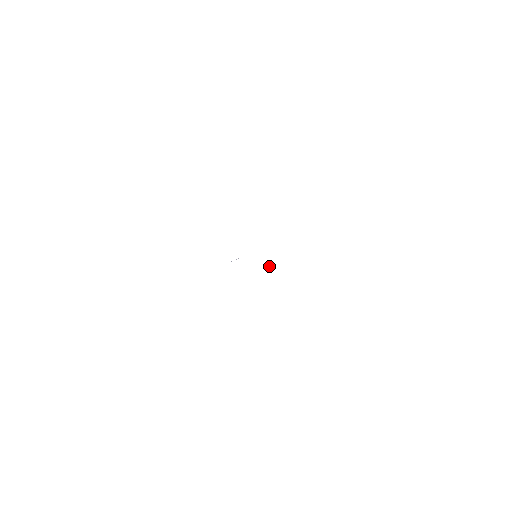
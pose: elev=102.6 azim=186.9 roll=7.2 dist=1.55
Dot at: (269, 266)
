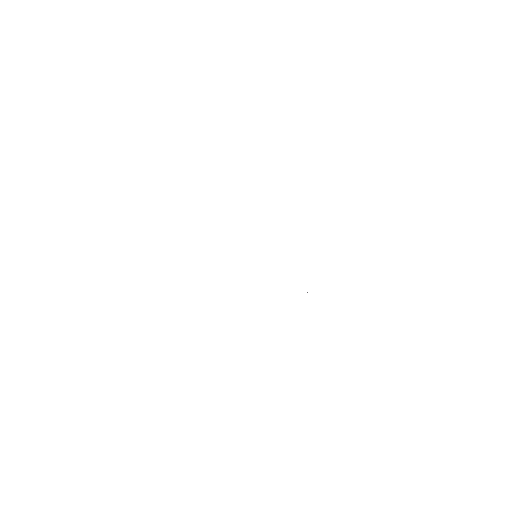
Dot at: occluded
